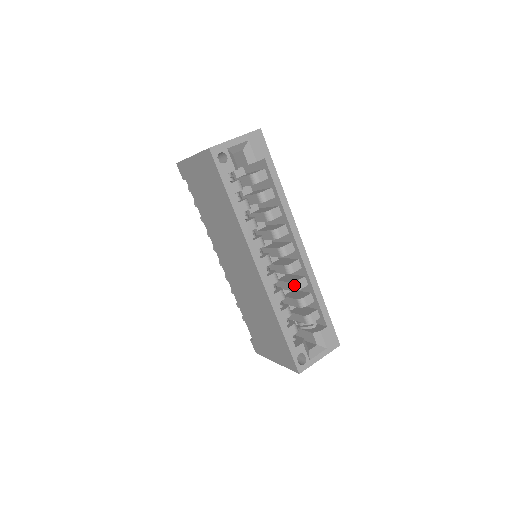
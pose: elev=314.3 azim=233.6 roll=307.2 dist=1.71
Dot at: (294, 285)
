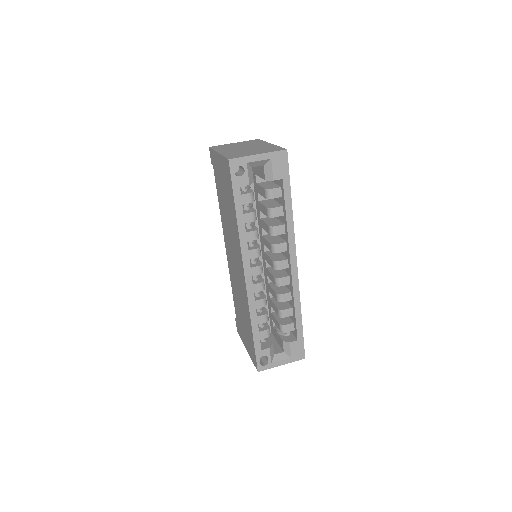
Dot at: (278, 297)
